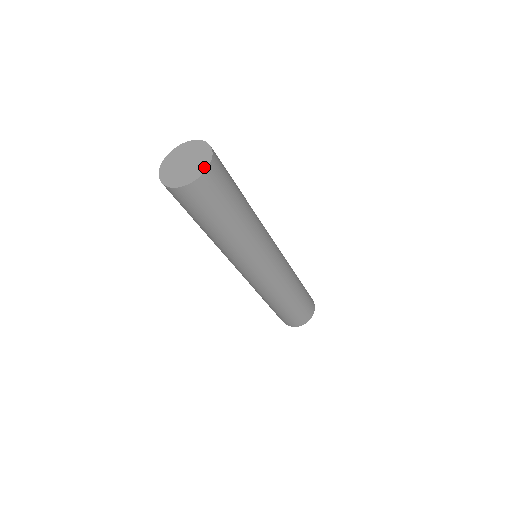
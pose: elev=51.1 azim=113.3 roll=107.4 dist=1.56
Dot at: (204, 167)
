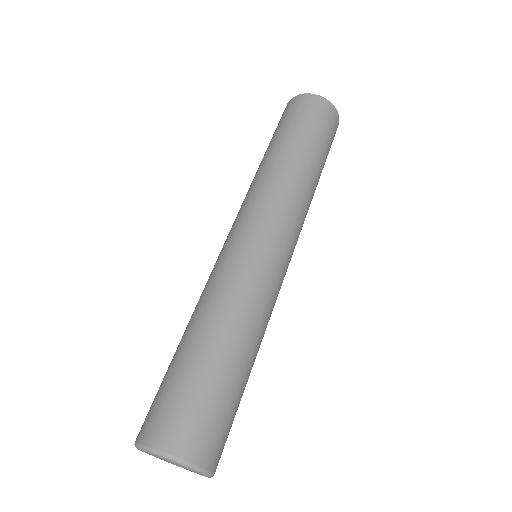
Dot at: occluded
